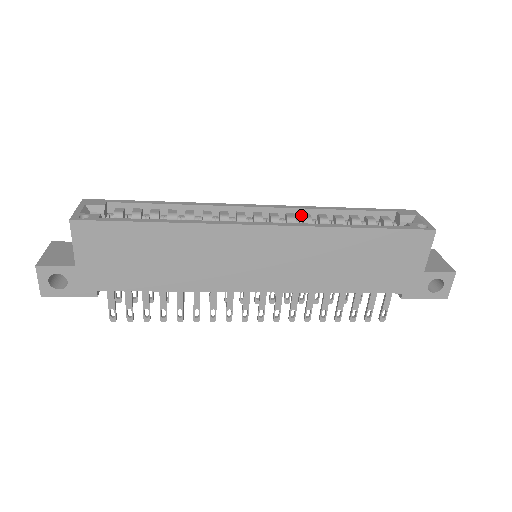
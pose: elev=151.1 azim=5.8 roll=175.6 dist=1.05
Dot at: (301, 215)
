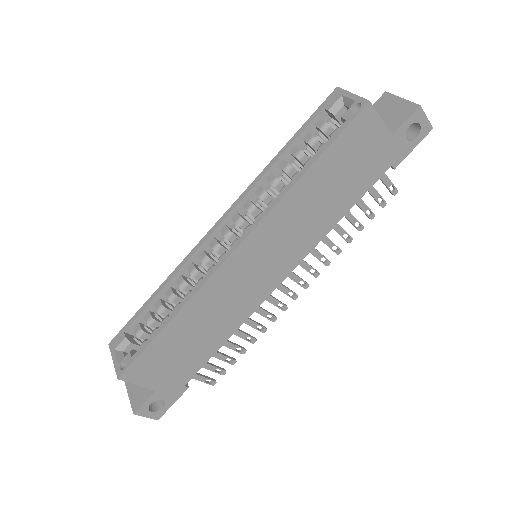
Dot at: (255, 194)
